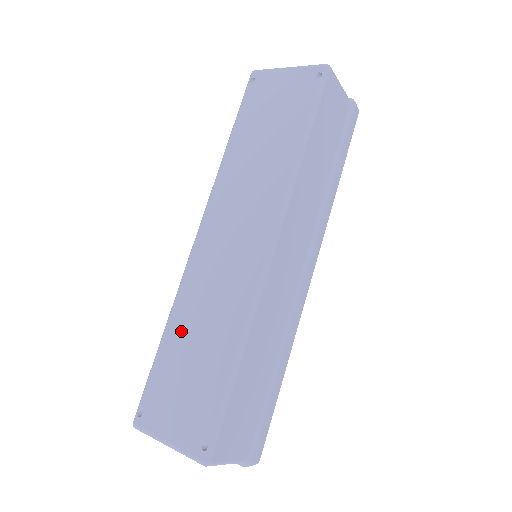
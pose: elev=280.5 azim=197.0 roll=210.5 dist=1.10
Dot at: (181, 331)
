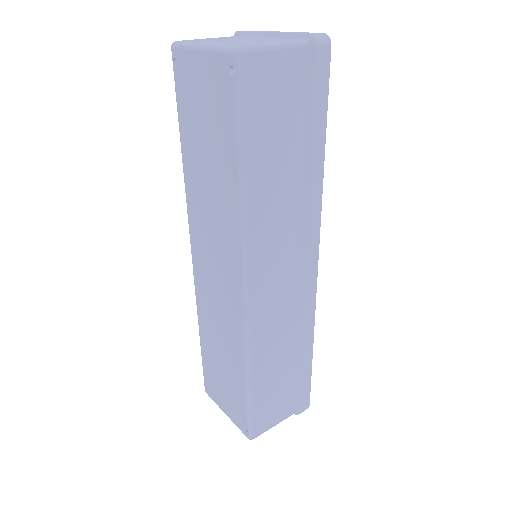
Dot at: (208, 339)
